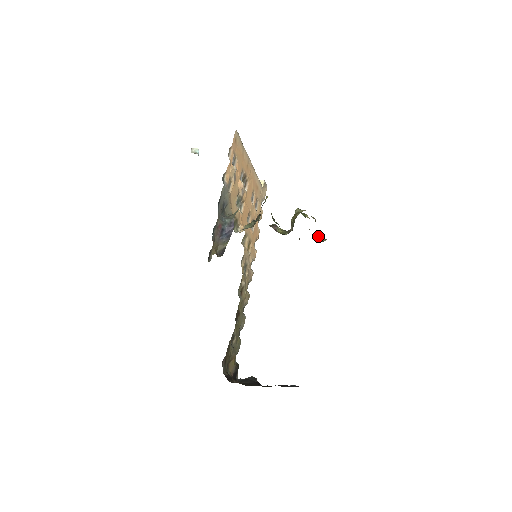
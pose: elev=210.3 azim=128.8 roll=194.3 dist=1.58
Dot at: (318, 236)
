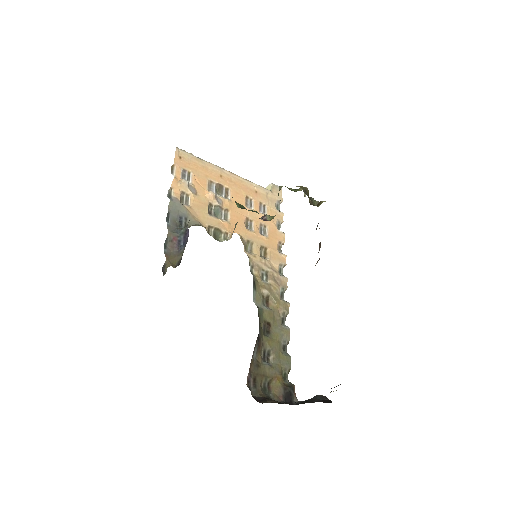
Dot at: (311, 202)
